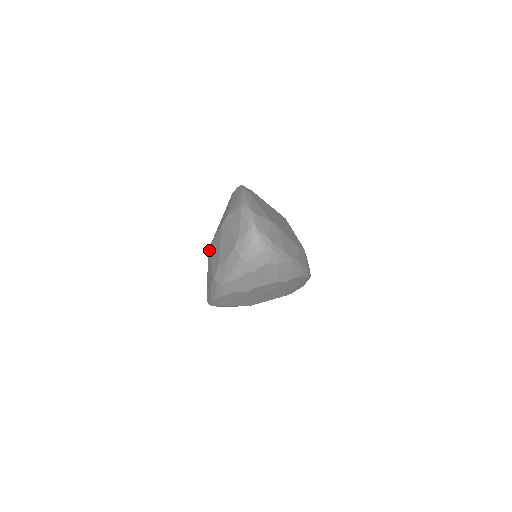
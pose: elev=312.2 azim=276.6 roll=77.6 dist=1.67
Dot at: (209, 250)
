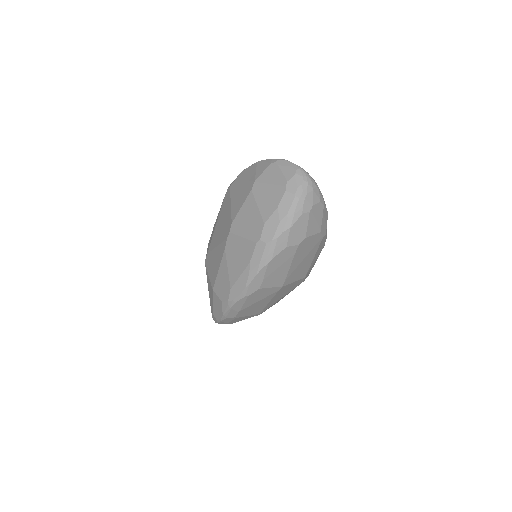
Dot at: (230, 233)
